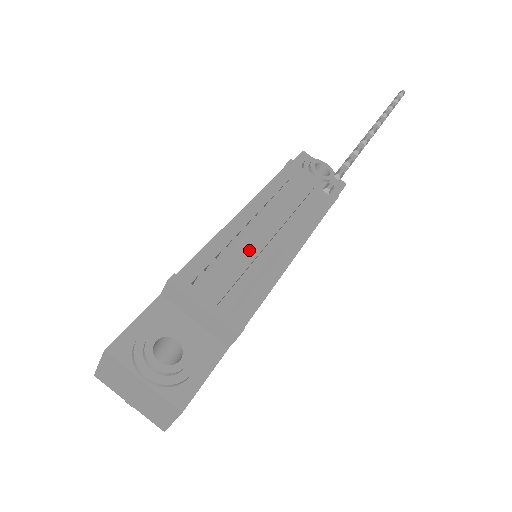
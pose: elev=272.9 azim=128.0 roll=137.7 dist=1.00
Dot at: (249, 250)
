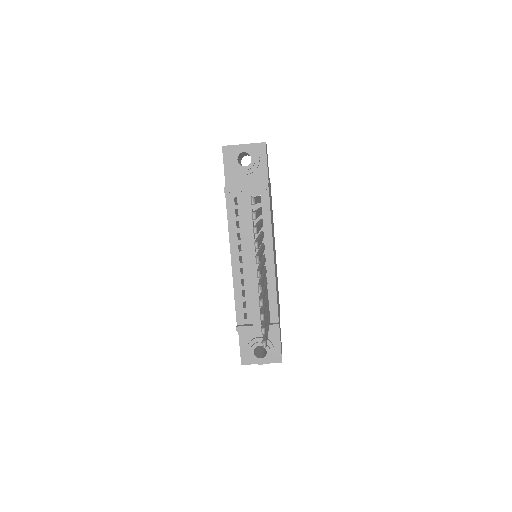
Dot at: (252, 283)
